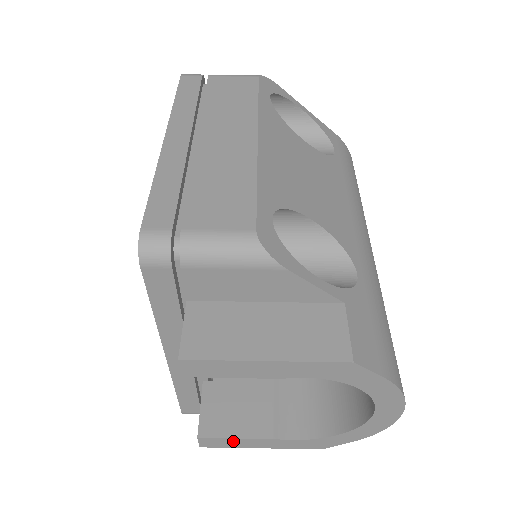
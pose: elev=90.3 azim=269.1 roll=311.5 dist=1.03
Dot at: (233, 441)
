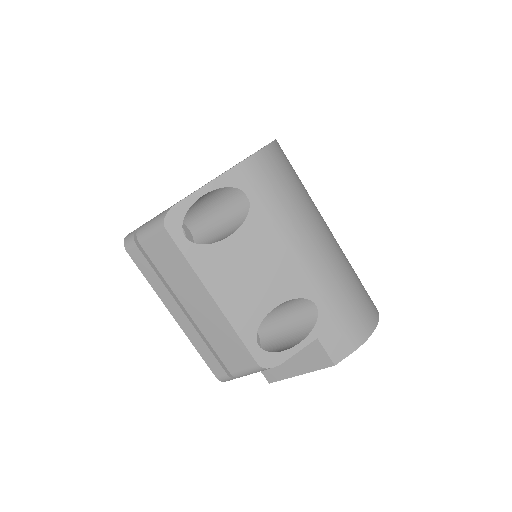
Dot at: occluded
